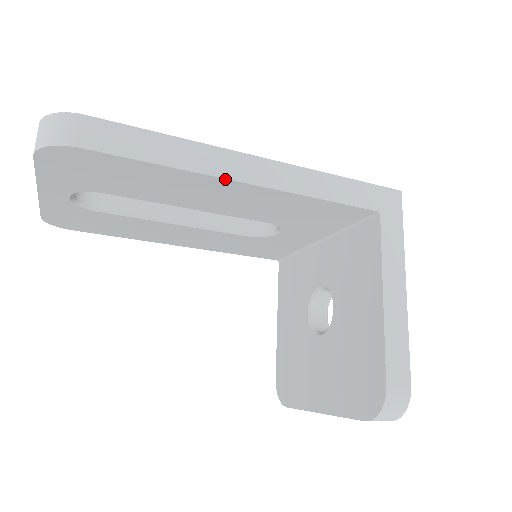
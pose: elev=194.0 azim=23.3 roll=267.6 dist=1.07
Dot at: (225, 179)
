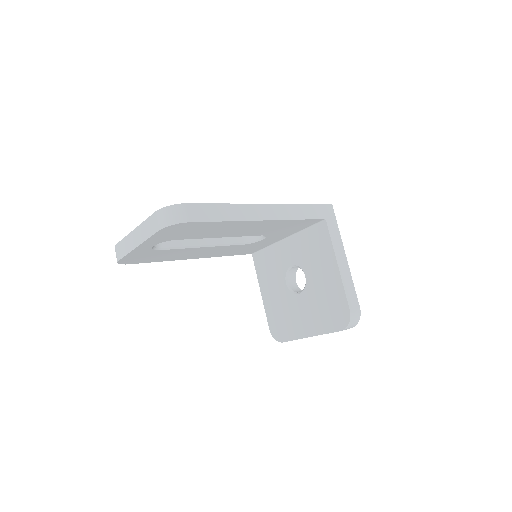
Dot at: (255, 221)
